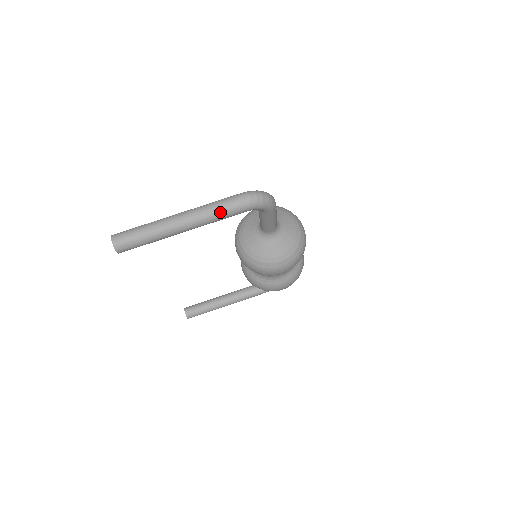
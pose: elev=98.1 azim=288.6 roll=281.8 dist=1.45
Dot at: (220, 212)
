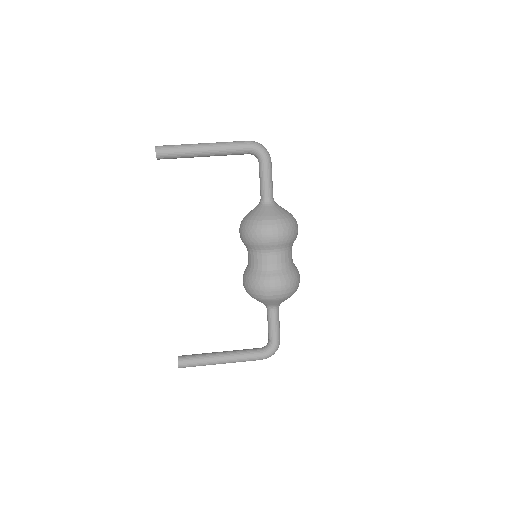
Dot at: (231, 143)
